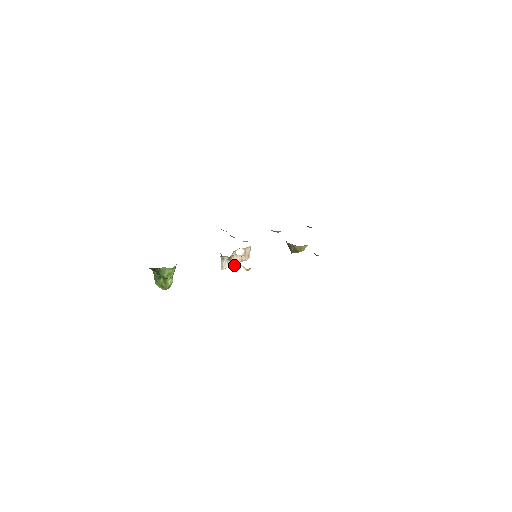
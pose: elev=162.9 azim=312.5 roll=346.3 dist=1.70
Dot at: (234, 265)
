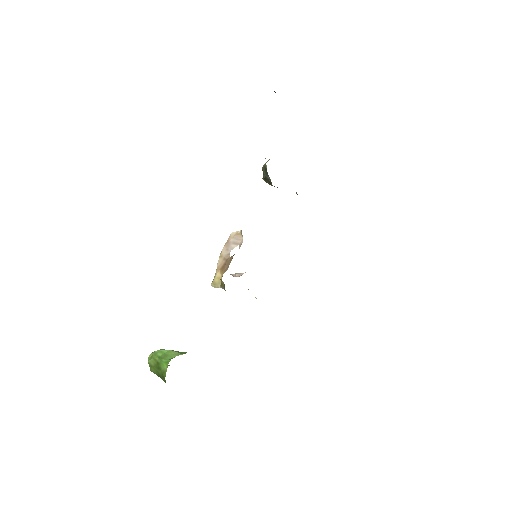
Dot at: occluded
